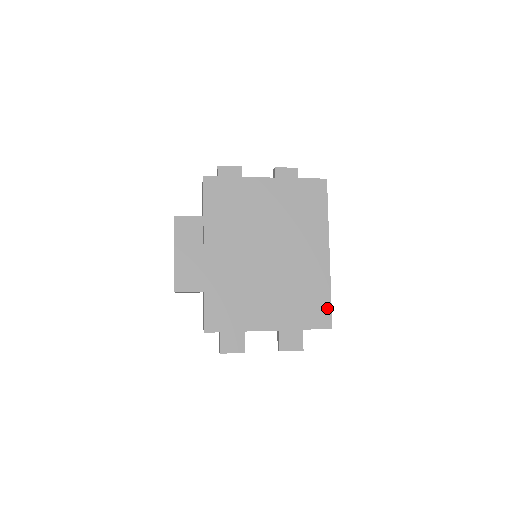
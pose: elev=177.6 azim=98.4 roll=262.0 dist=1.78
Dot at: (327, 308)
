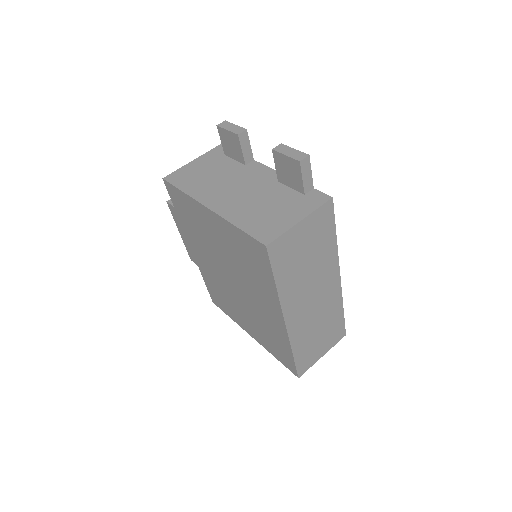
Dot at: (291, 361)
